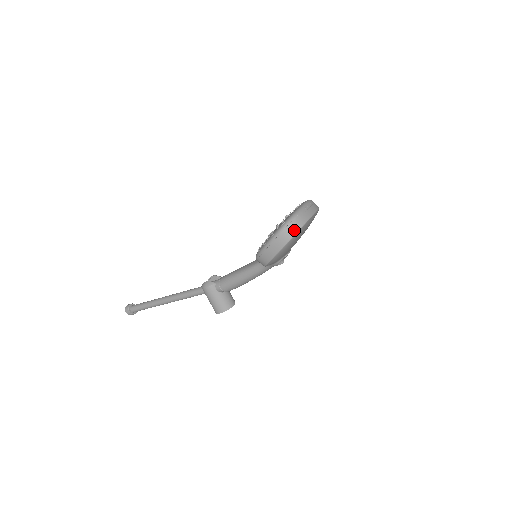
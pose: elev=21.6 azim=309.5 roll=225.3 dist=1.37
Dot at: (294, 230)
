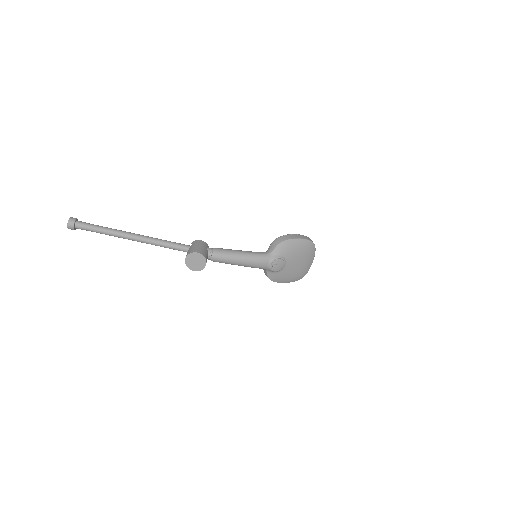
Dot at: occluded
